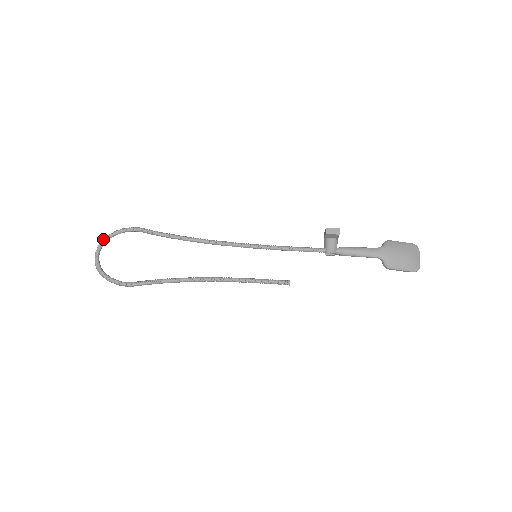
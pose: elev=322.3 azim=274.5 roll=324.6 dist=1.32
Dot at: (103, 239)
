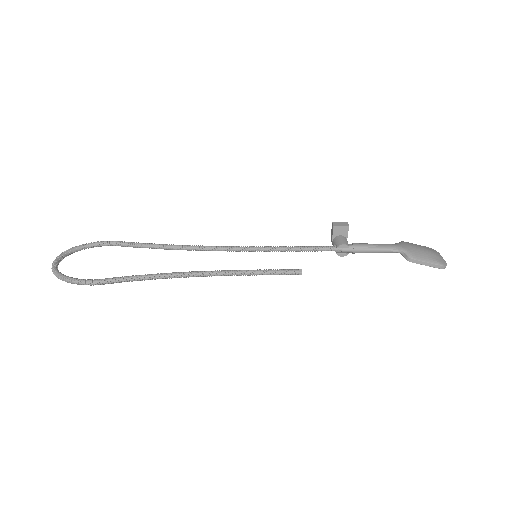
Dot at: (68, 249)
